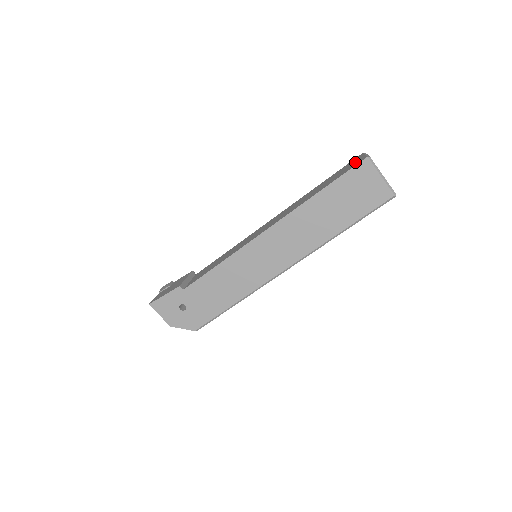
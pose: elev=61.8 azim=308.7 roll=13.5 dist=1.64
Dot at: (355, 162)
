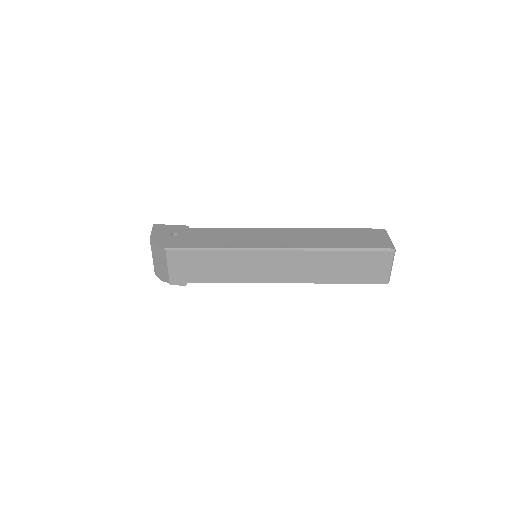
Dot at: occluded
